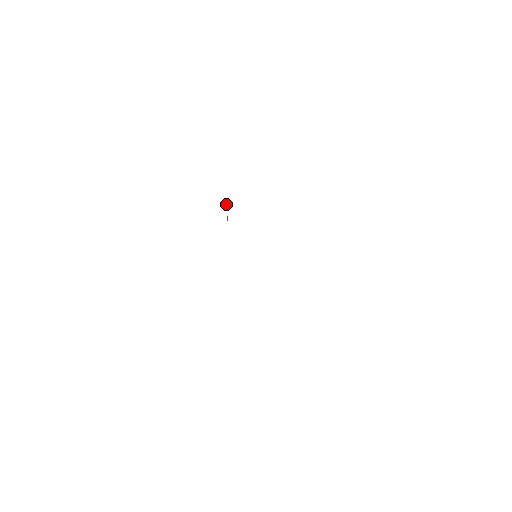
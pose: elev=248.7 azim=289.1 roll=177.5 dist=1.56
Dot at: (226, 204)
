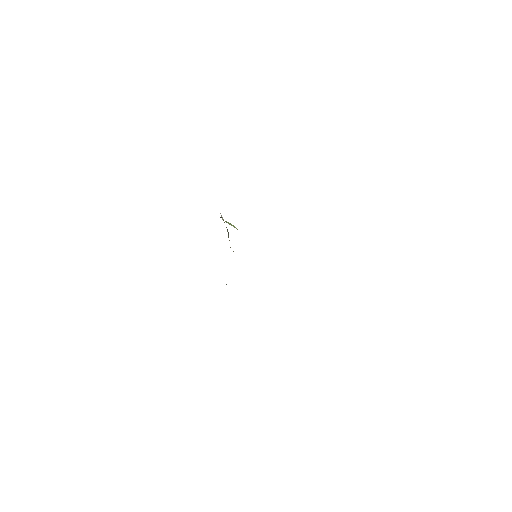
Dot at: occluded
